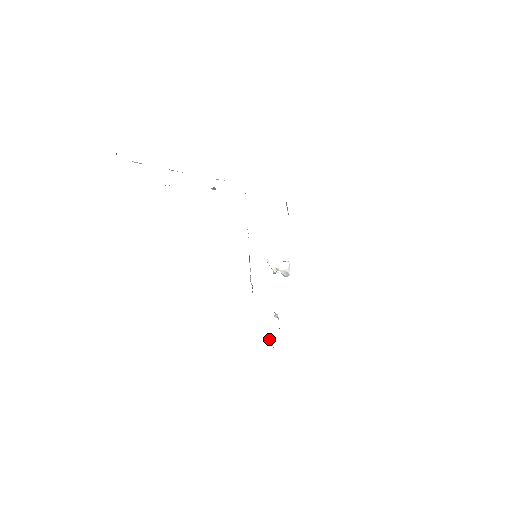
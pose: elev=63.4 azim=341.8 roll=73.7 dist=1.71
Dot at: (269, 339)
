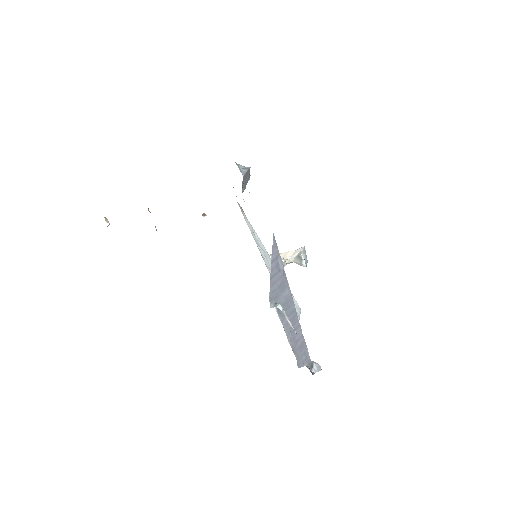
Dot at: (308, 364)
